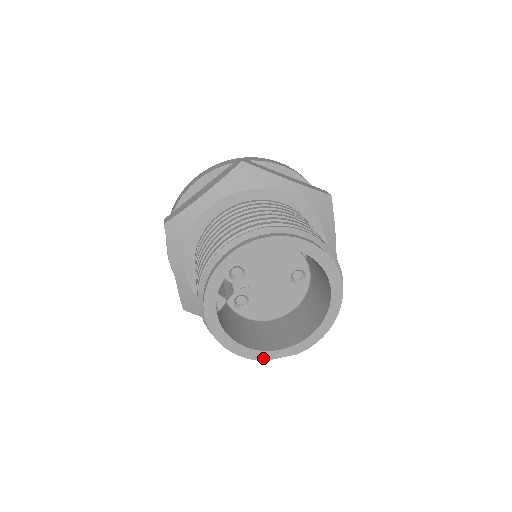
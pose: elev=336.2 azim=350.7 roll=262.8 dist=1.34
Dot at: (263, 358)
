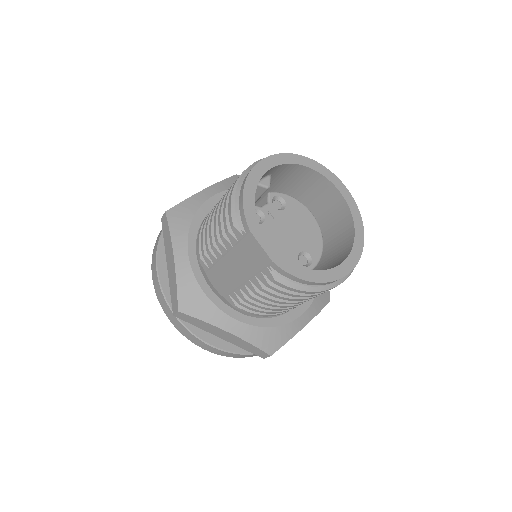
Dot at: (252, 227)
